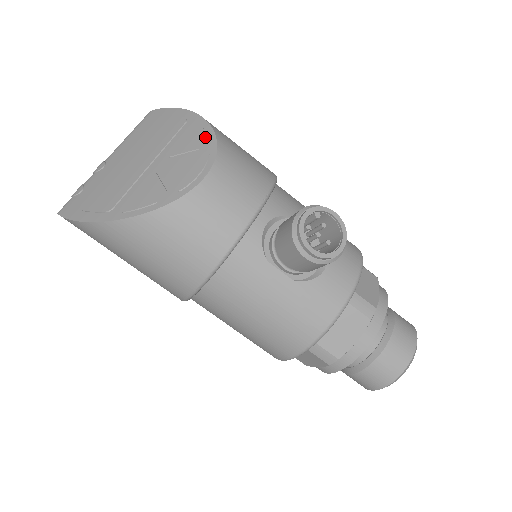
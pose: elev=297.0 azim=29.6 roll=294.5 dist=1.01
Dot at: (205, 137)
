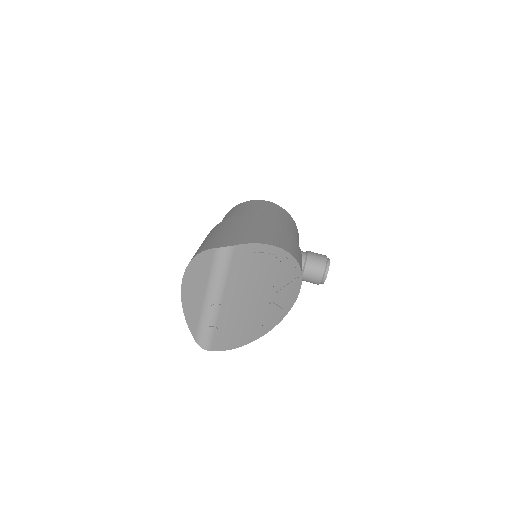
Dot at: (294, 268)
